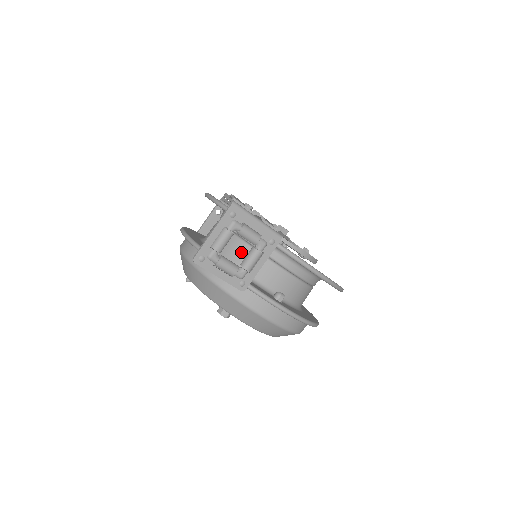
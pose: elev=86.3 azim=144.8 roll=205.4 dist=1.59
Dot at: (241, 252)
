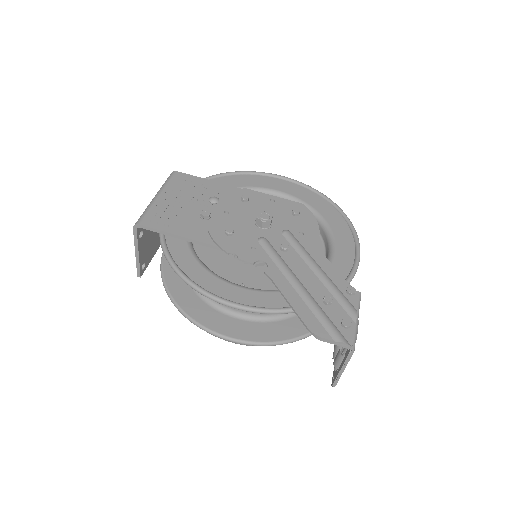
Dot at: occluded
